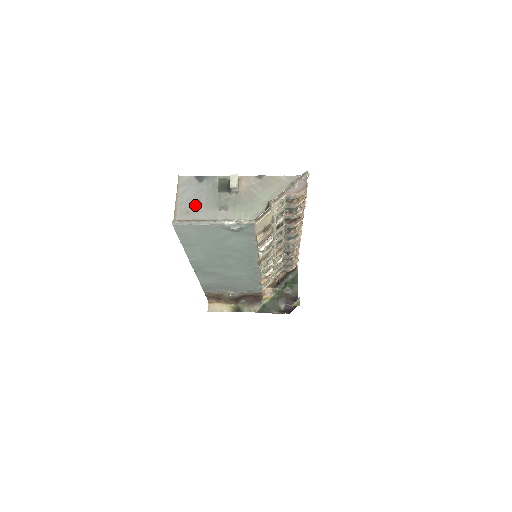
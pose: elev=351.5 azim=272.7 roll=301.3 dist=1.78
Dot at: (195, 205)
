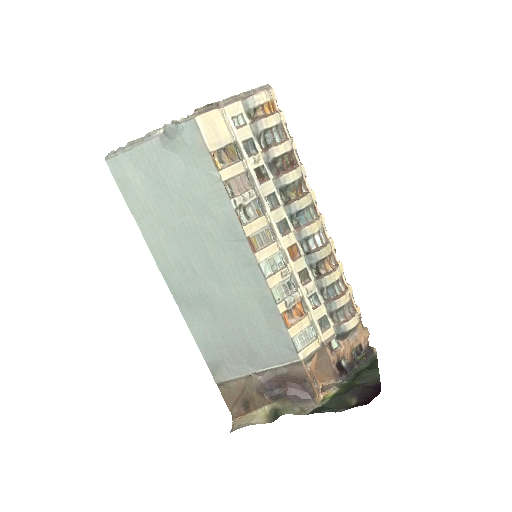
Dot at: occluded
